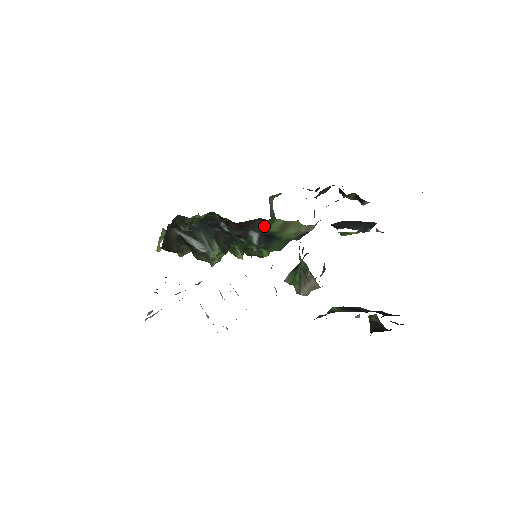
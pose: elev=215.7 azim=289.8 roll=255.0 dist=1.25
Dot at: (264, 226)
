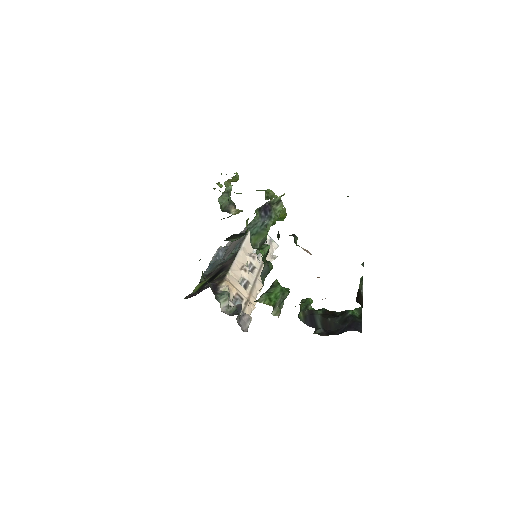
Dot at: occluded
